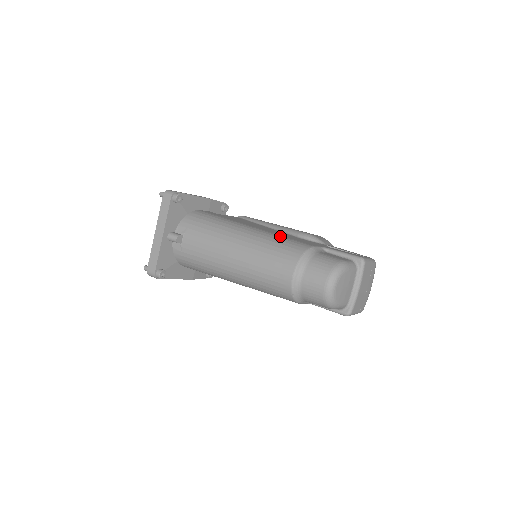
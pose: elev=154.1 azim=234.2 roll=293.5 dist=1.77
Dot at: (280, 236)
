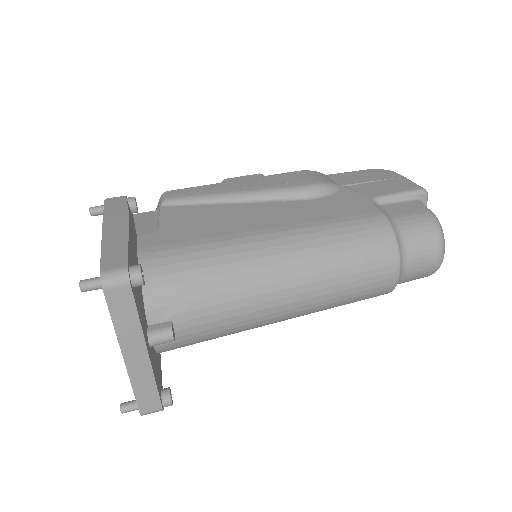
Dot at: (329, 224)
